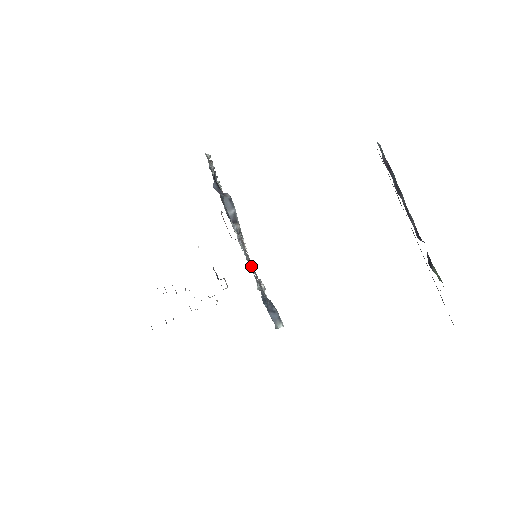
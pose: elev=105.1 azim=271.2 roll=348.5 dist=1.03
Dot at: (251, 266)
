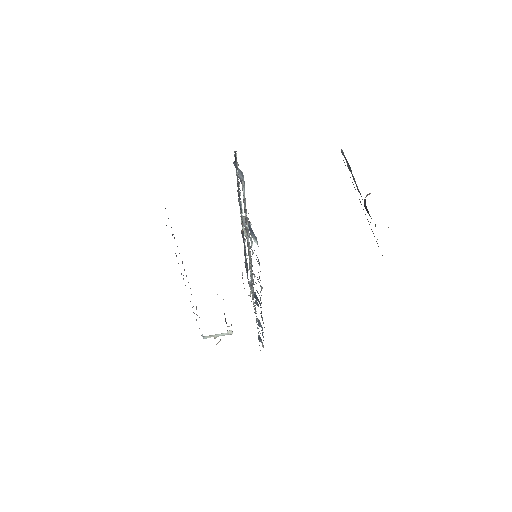
Dot at: occluded
